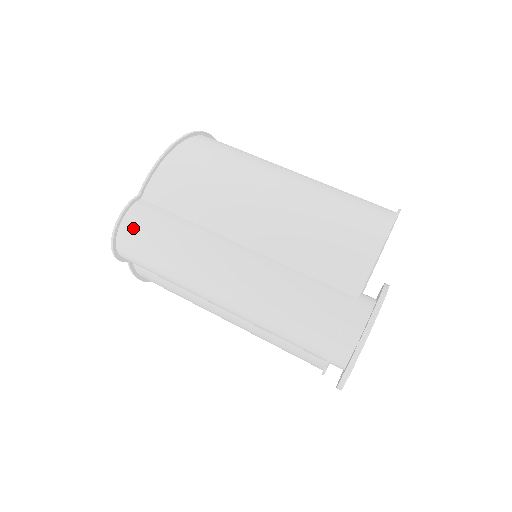
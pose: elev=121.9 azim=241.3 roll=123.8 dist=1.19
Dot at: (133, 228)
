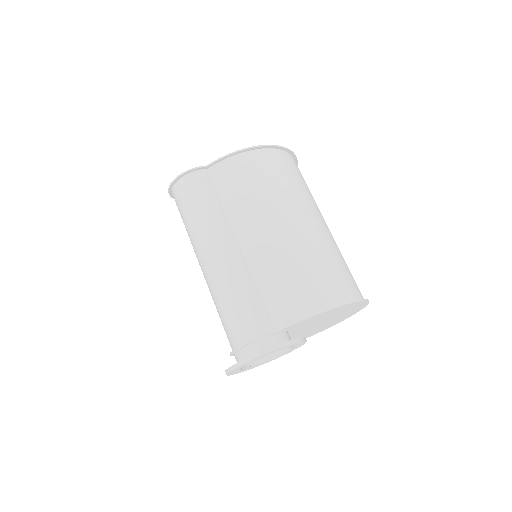
Dot at: (187, 185)
